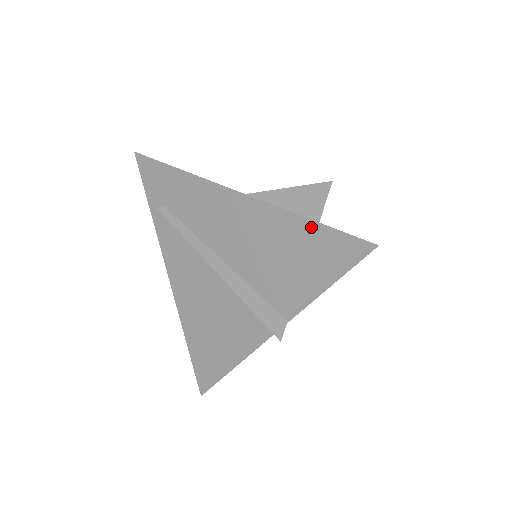
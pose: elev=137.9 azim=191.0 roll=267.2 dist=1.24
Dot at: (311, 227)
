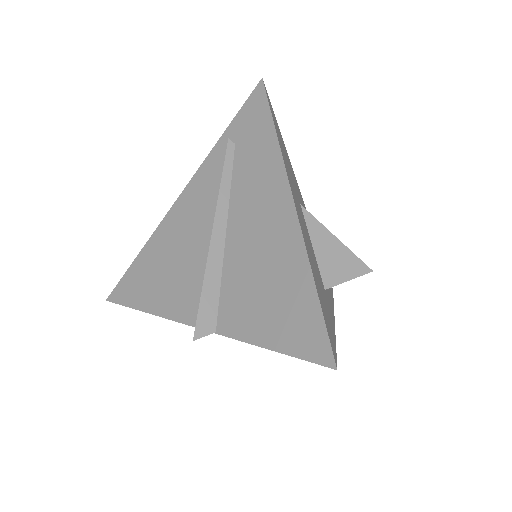
Dot at: (310, 294)
